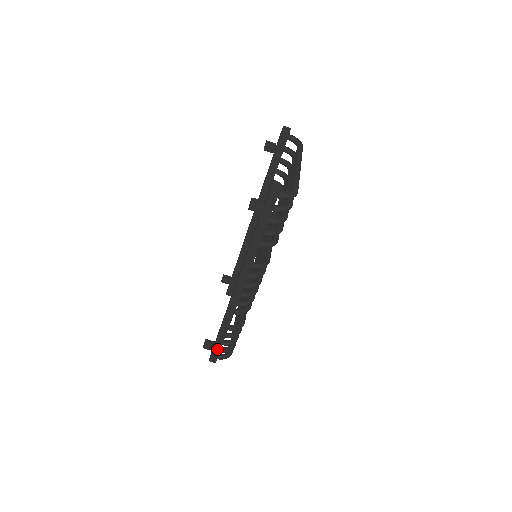
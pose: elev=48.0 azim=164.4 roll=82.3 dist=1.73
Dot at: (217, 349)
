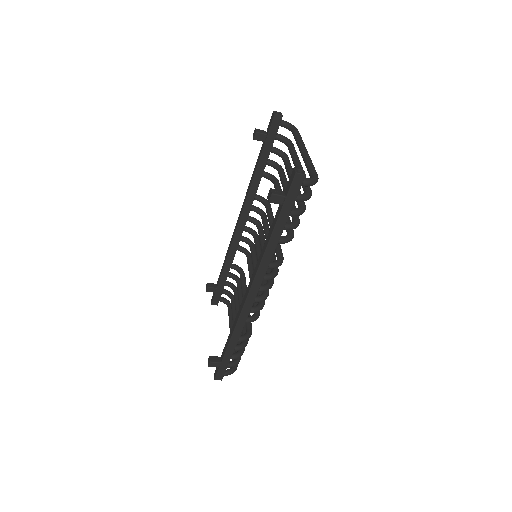
Dot at: (224, 365)
